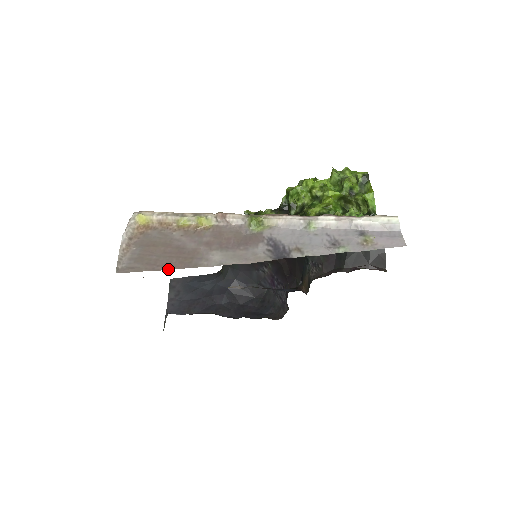
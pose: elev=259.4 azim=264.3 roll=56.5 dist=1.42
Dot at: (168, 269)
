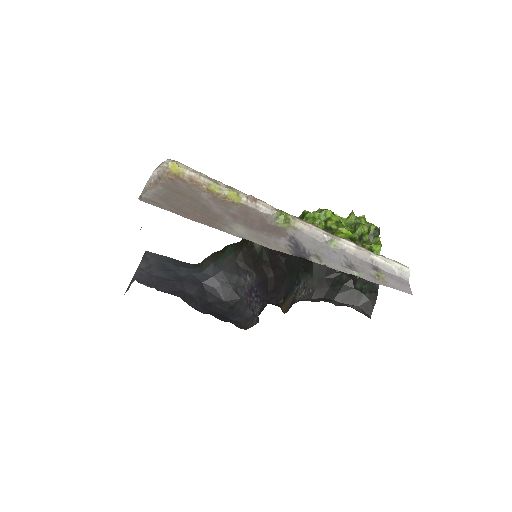
Dot at: (191, 219)
